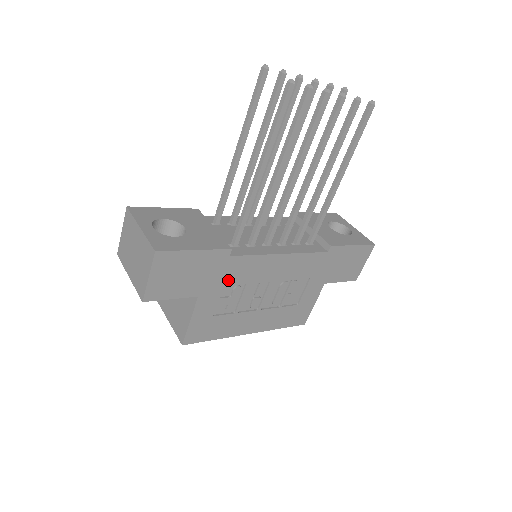
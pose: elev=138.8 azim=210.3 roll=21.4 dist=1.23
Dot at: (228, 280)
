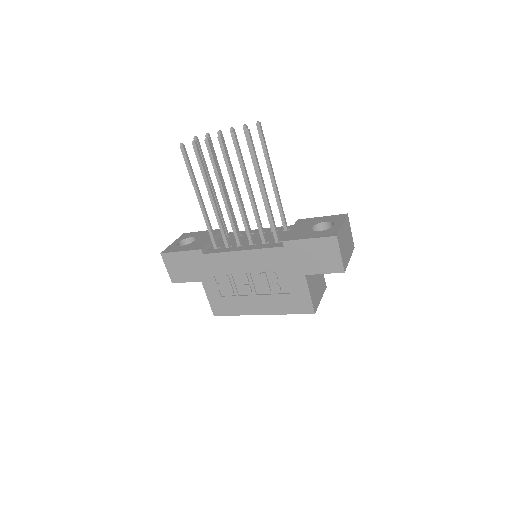
Dot at: (214, 271)
